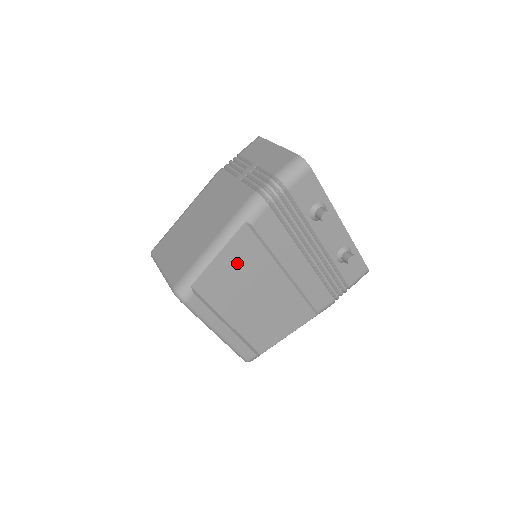
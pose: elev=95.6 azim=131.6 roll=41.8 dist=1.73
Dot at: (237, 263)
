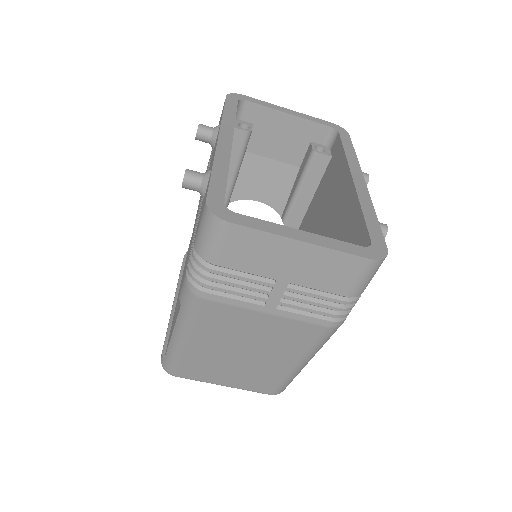
Dot at: occluded
